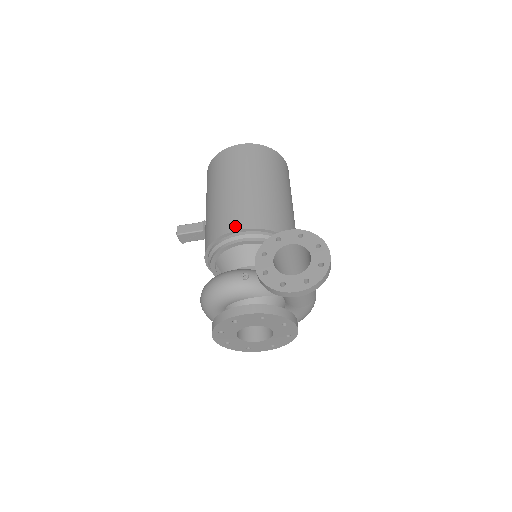
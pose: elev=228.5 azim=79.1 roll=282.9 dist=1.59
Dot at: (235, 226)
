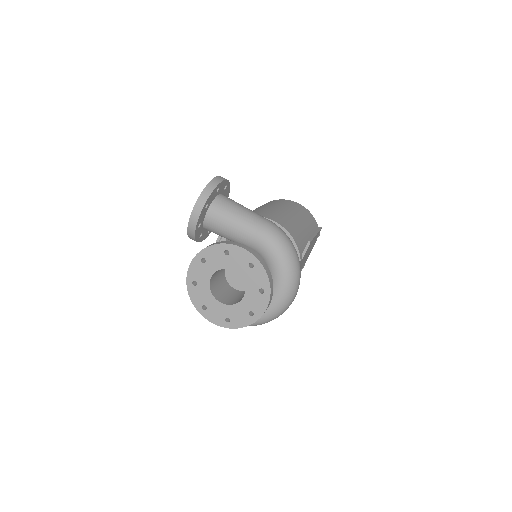
Dot at: occluded
